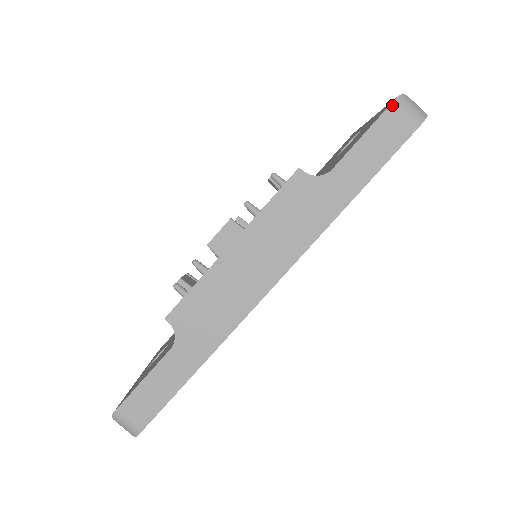
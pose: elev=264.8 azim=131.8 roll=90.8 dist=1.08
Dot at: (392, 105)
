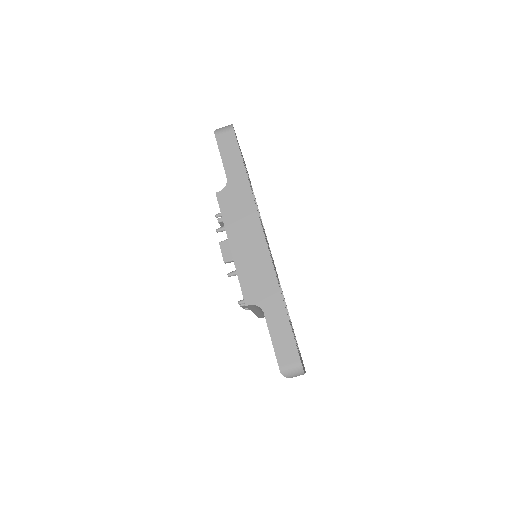
Dot at: (216, 136)
